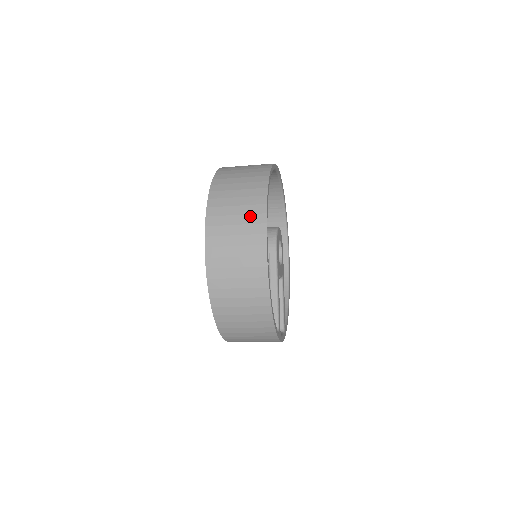
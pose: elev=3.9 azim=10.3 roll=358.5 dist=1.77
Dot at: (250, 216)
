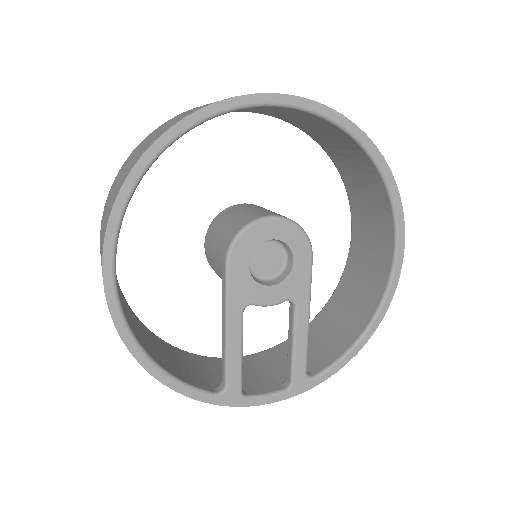
Dot at: (106, 220)
